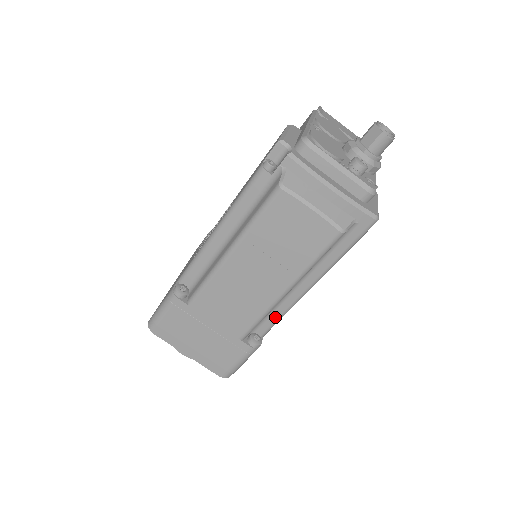
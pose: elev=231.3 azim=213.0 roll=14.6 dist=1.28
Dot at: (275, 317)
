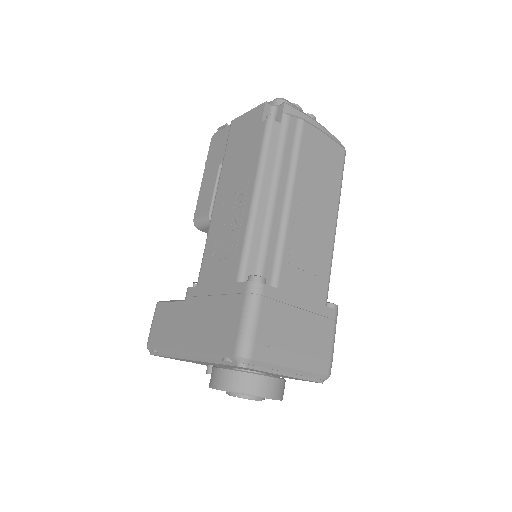
Dot at: occluded
